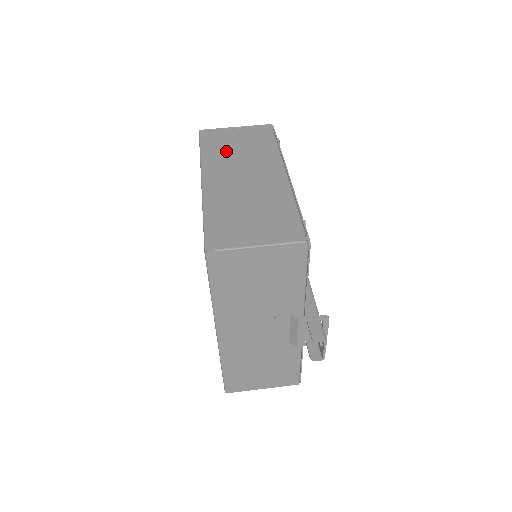
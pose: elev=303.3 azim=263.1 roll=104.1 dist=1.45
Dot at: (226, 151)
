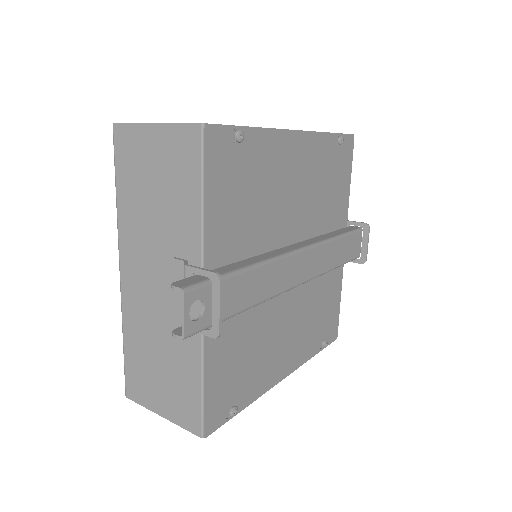
Dot at: occluded
